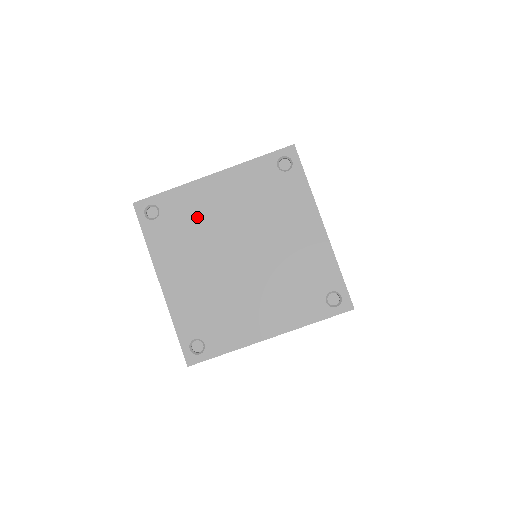
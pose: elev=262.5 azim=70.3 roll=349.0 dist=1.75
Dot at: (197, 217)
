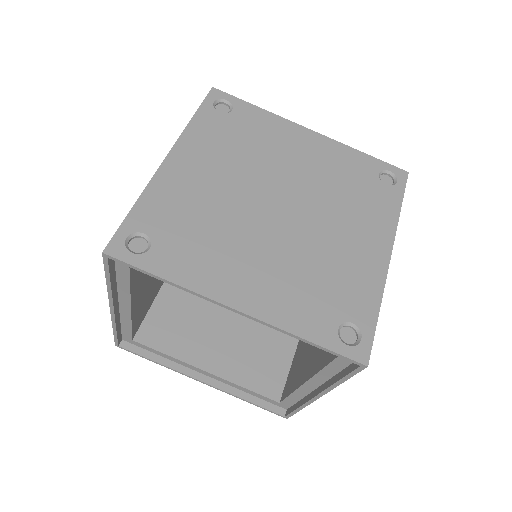
Dot at: (196, 207)
